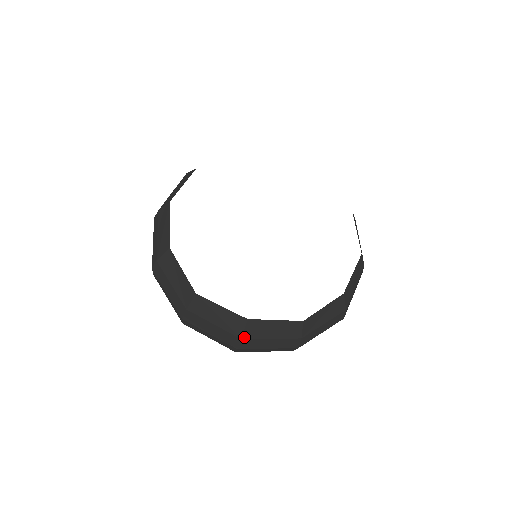
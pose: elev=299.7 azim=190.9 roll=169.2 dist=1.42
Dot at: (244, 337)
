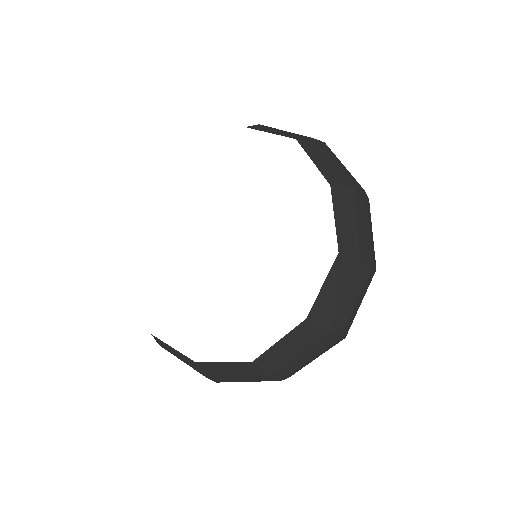
Dot at: (327, 329)
